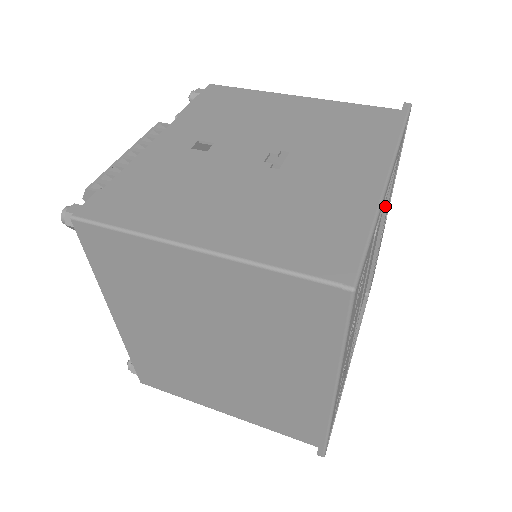
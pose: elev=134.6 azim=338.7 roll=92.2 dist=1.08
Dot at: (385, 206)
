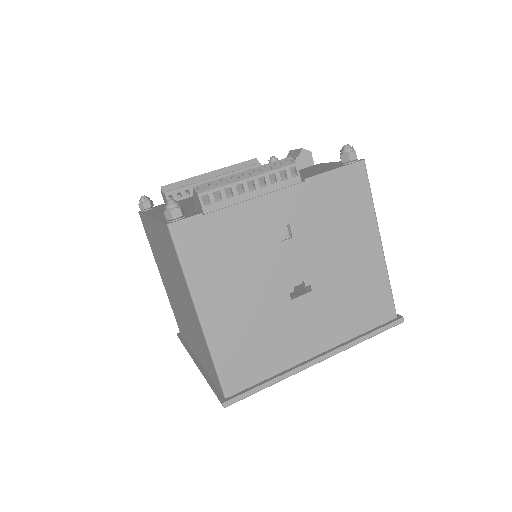
Dot at: occluded
